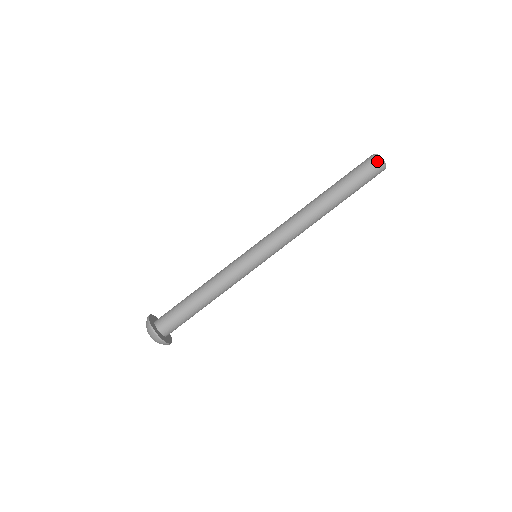
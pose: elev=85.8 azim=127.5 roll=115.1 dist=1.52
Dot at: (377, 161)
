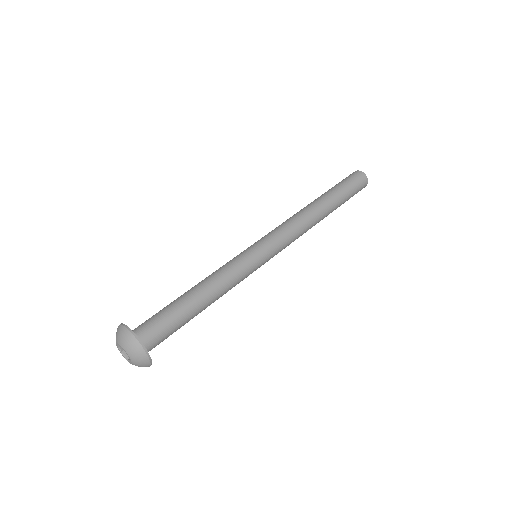
Dot at: (357, 172)
